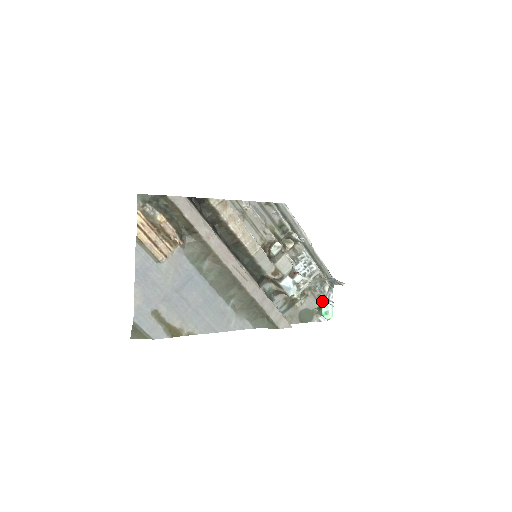
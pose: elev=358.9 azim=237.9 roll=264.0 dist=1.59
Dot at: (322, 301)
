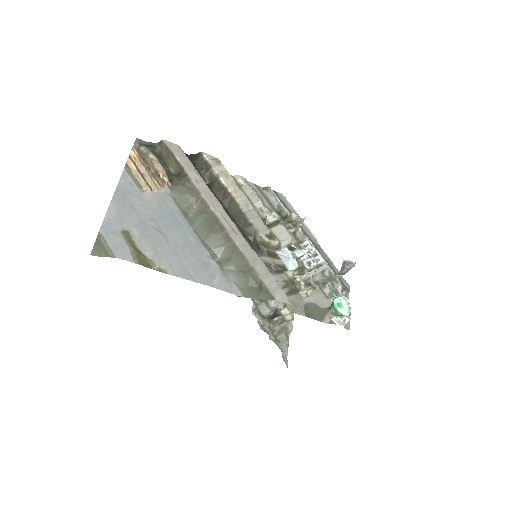
Dot at: occluded
